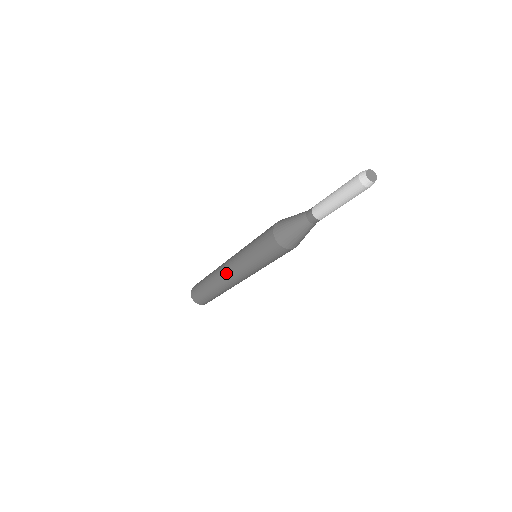
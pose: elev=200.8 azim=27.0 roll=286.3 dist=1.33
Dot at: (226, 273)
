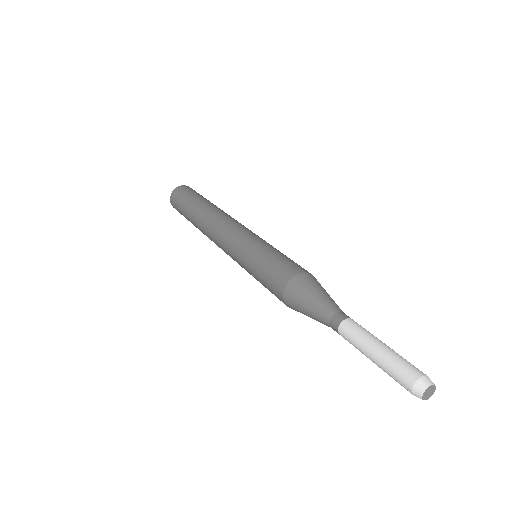
Dot at: occluded
